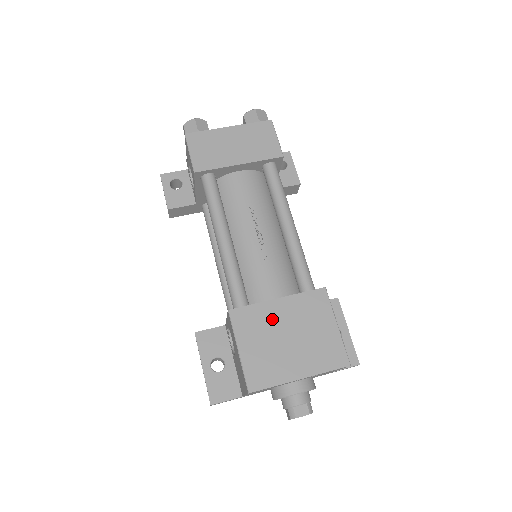
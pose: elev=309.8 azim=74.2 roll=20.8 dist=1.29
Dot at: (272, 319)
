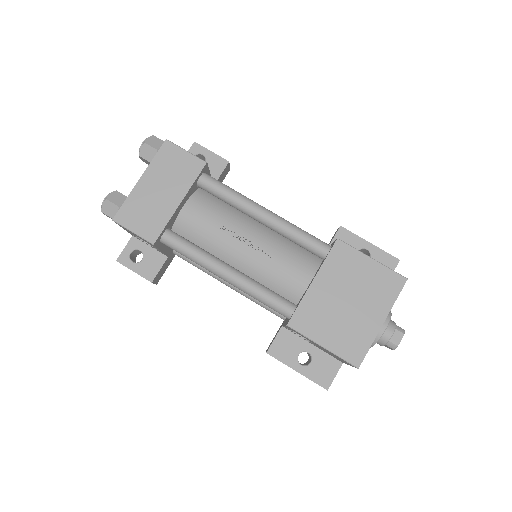
Dot at: (323, 301)
